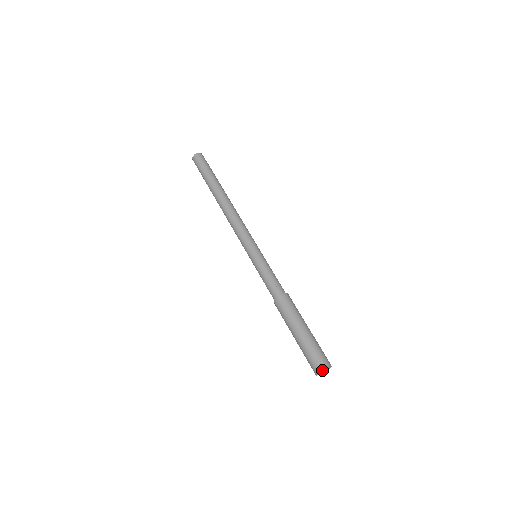
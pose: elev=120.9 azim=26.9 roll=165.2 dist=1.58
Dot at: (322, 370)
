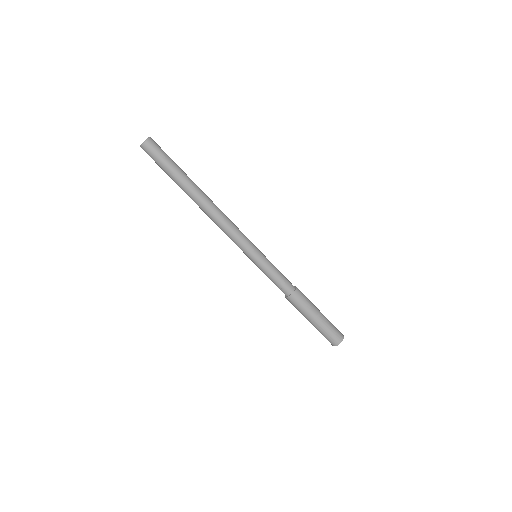
Dot at: occluded
